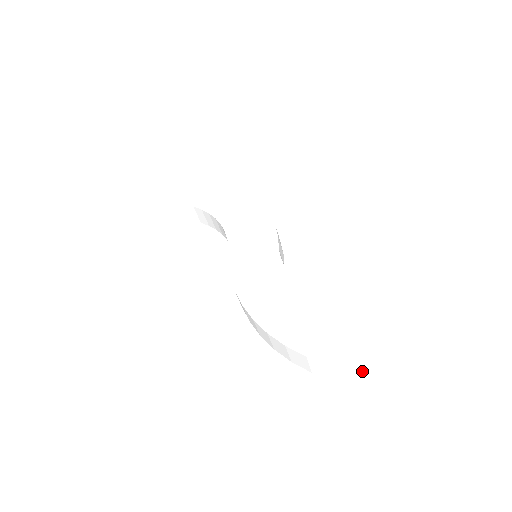
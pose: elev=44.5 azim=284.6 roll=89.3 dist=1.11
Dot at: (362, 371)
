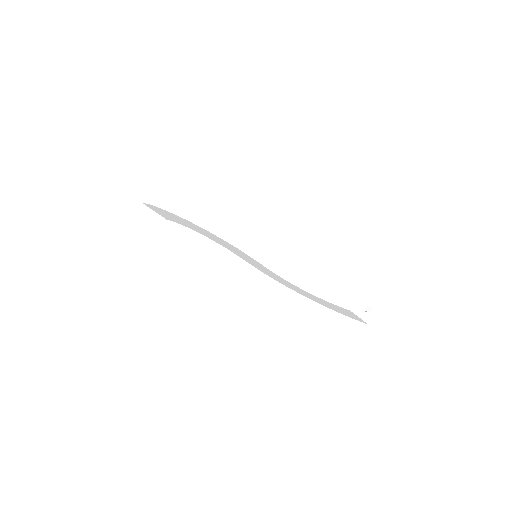
Dot at: occluded
